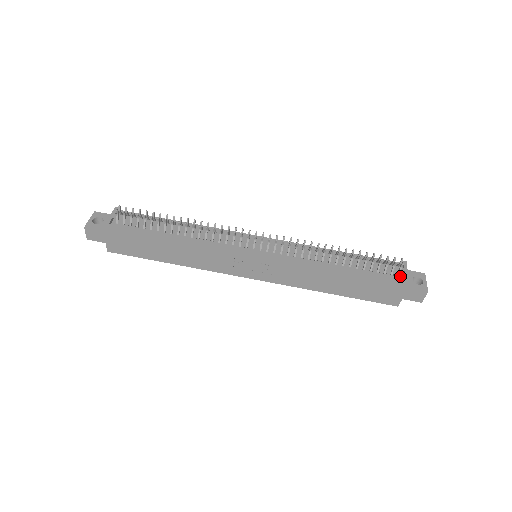
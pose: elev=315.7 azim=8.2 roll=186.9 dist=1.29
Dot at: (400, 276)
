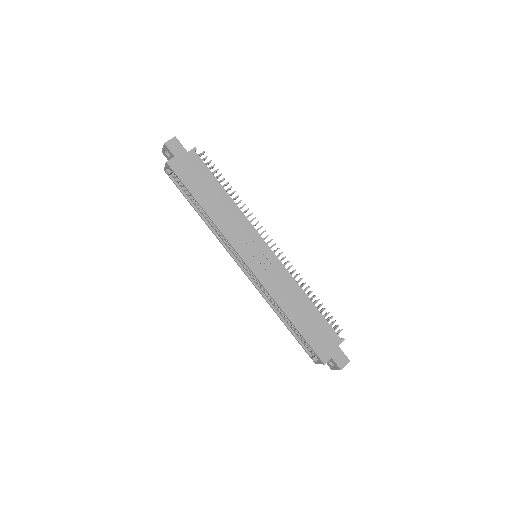
Dot at: (337, 337)
